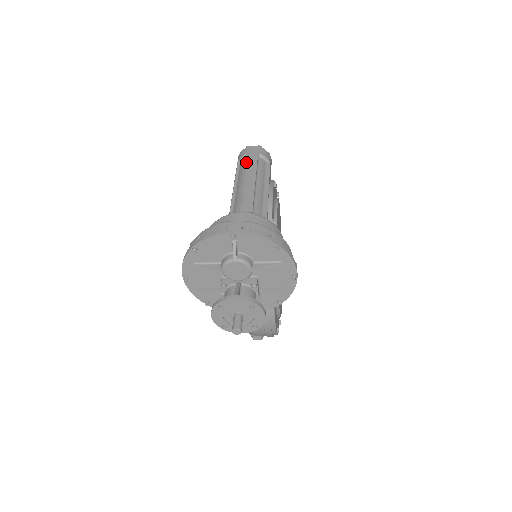
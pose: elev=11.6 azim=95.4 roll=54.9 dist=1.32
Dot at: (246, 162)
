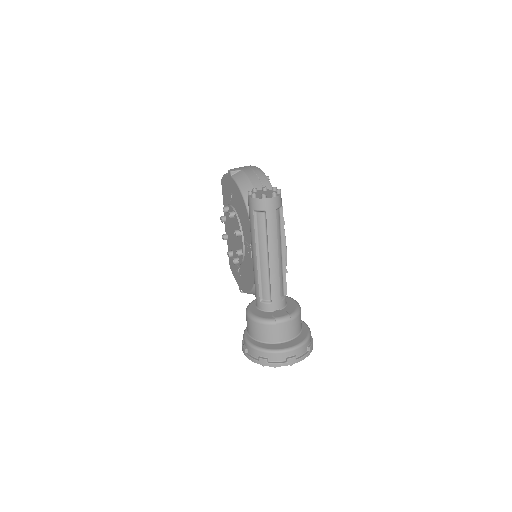
Dot at: (267, 226)
